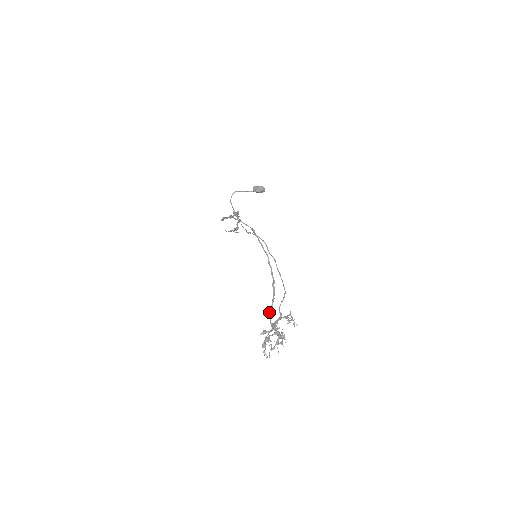
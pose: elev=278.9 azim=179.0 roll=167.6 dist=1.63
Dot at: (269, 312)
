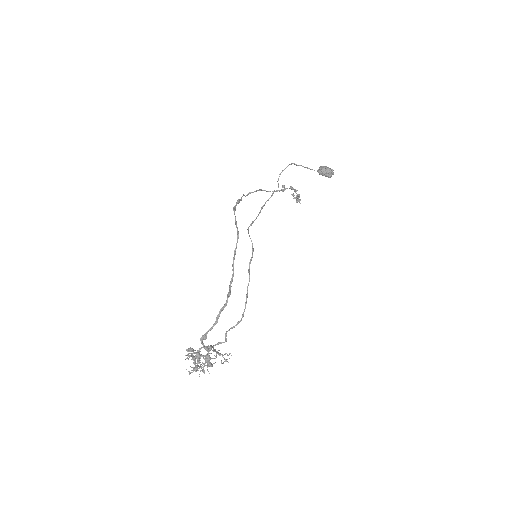
Dot at: occluded
